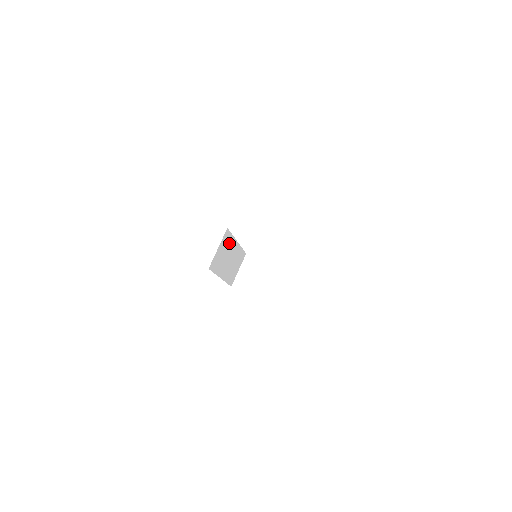
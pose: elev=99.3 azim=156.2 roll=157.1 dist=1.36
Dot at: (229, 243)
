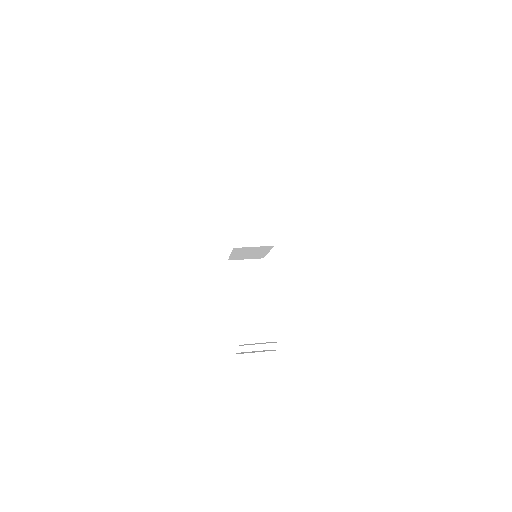
Dot at: (258, 282)
